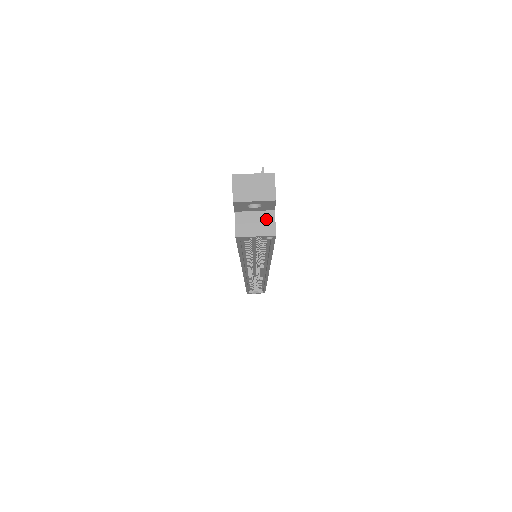
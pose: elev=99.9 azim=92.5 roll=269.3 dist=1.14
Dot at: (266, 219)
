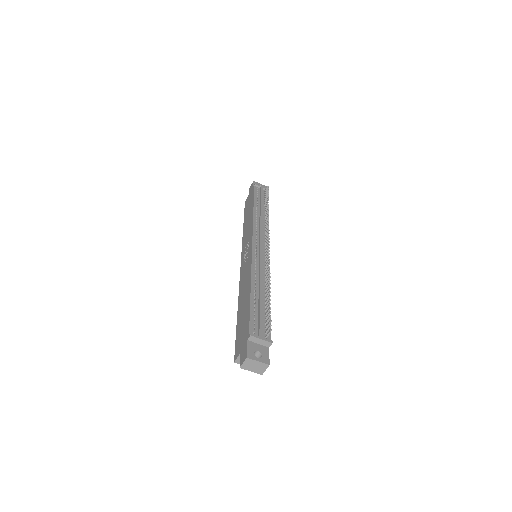
Dot at: occluded
